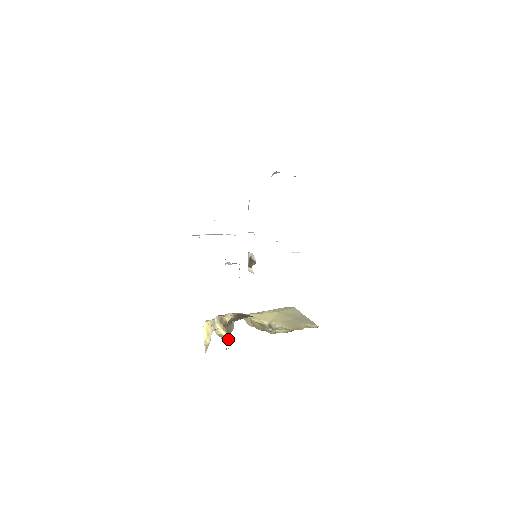
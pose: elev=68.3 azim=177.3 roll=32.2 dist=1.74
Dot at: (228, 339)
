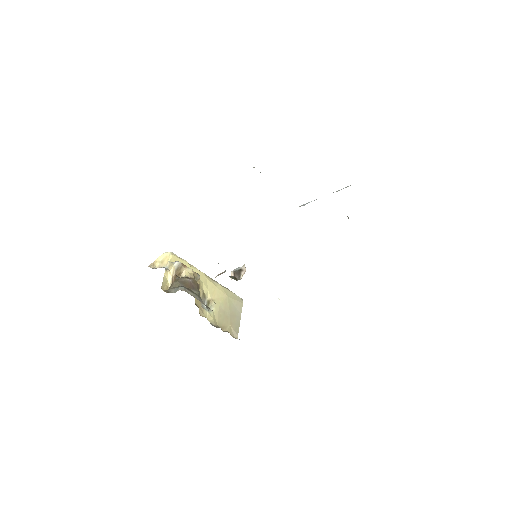
Dot at: (166, 289)
